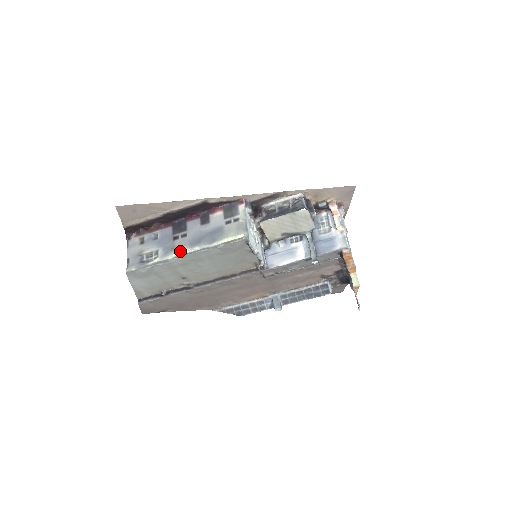
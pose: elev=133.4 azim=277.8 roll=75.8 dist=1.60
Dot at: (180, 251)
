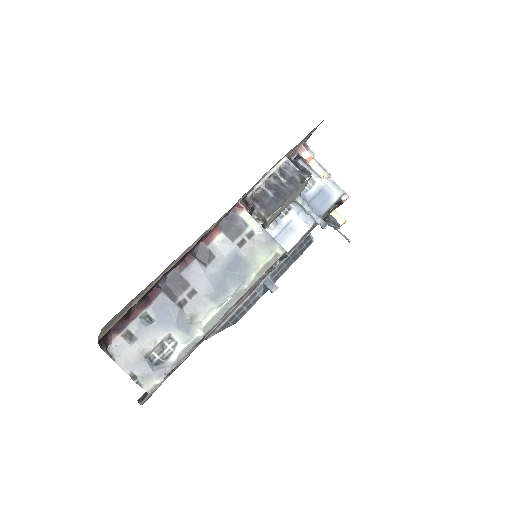
Dot at: (205, 317)
